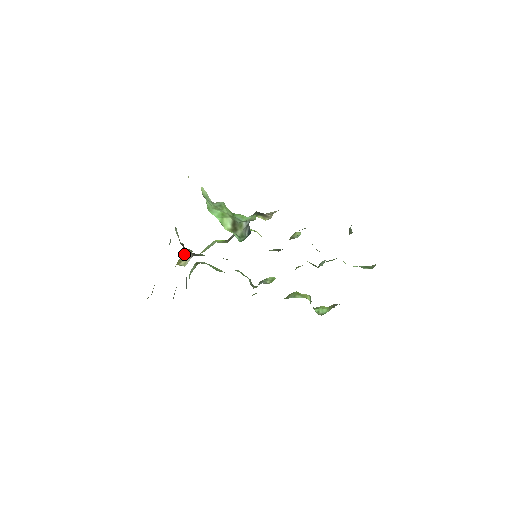
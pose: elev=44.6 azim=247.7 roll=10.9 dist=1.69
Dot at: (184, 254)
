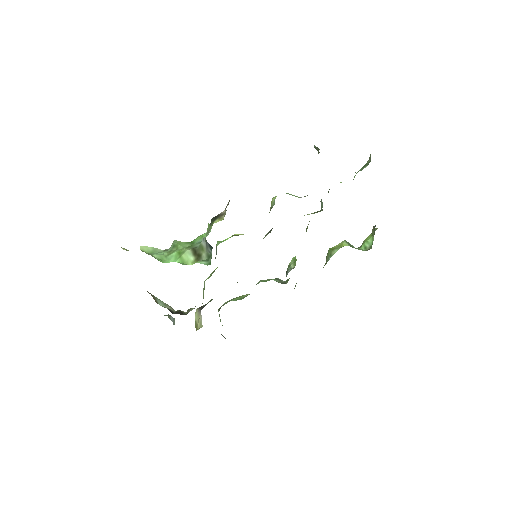
Dot at: occluded
